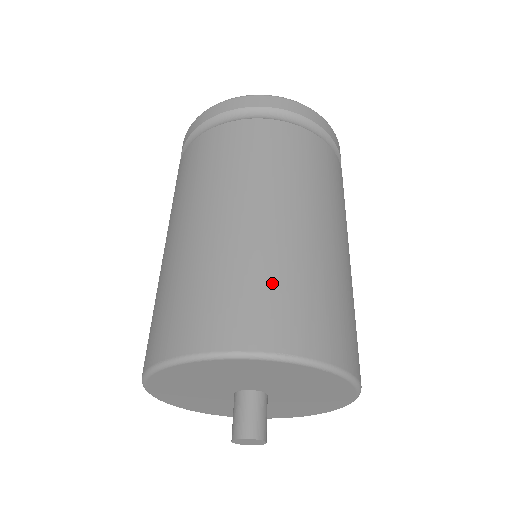
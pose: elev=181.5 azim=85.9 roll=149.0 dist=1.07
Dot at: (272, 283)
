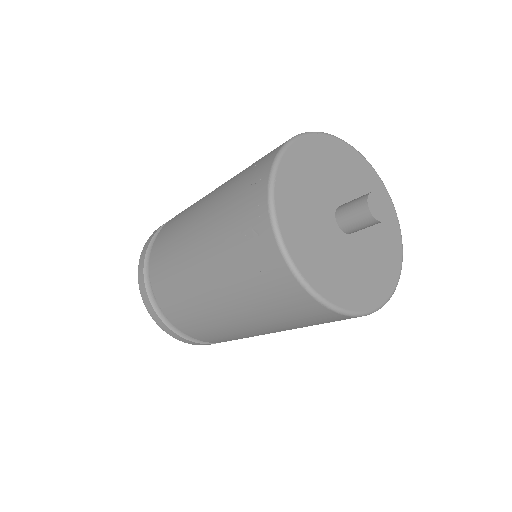
Dot at: occluded
